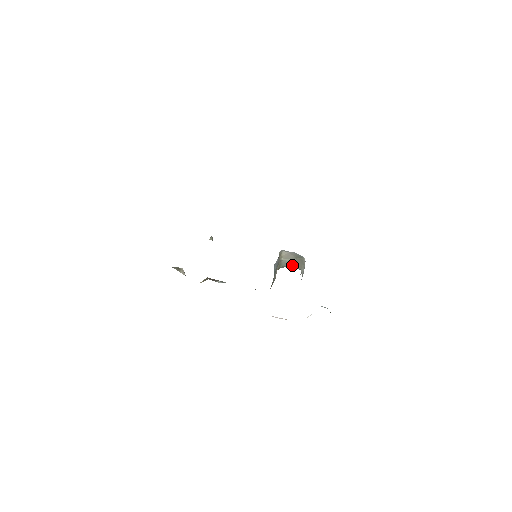
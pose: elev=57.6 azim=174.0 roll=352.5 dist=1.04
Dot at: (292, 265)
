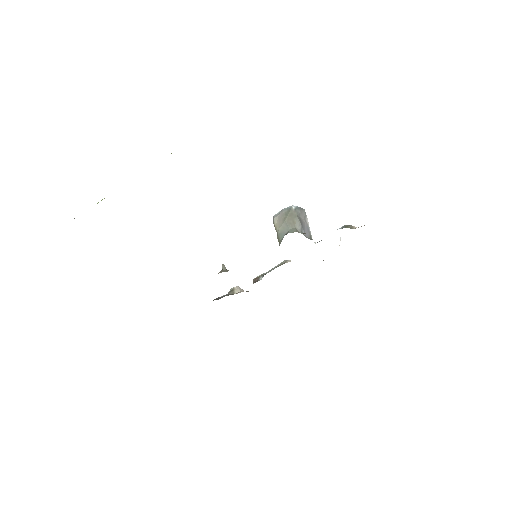
Dot at: (286, 231)
